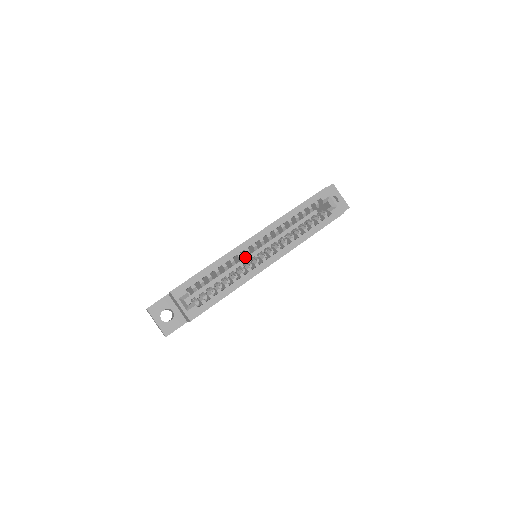
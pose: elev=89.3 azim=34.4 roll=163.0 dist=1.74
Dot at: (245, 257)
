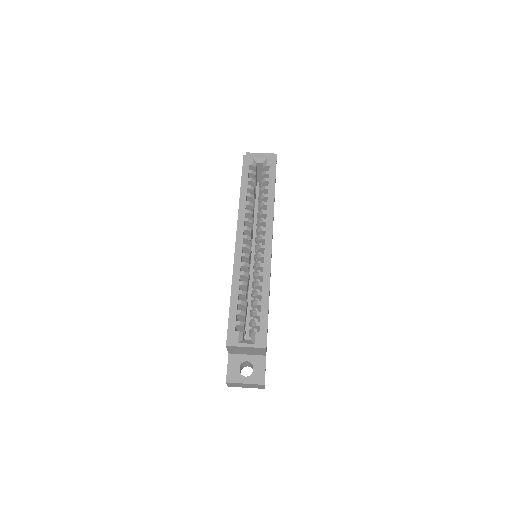
Dot at: (249, 263)
